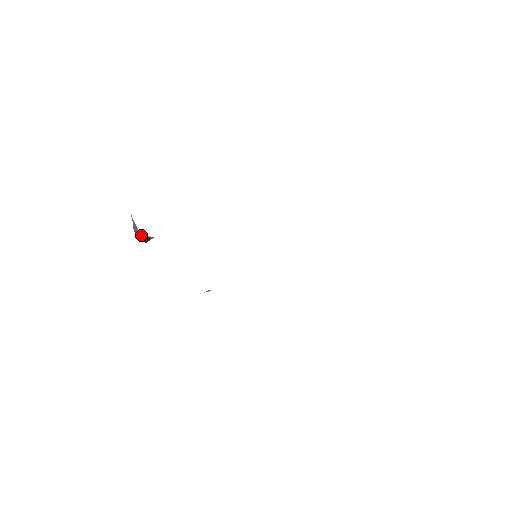
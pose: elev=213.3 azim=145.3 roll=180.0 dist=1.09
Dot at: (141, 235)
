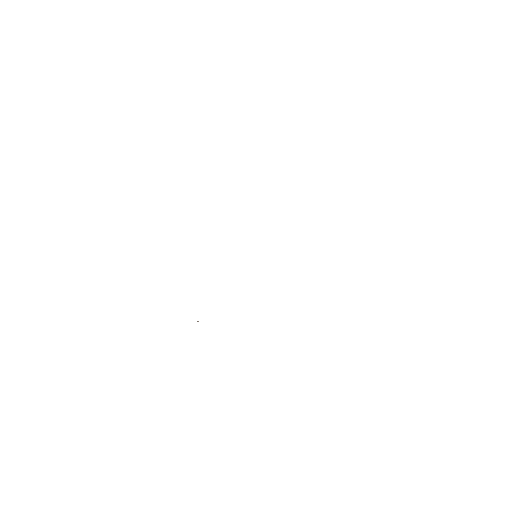
Dot at: occluded
